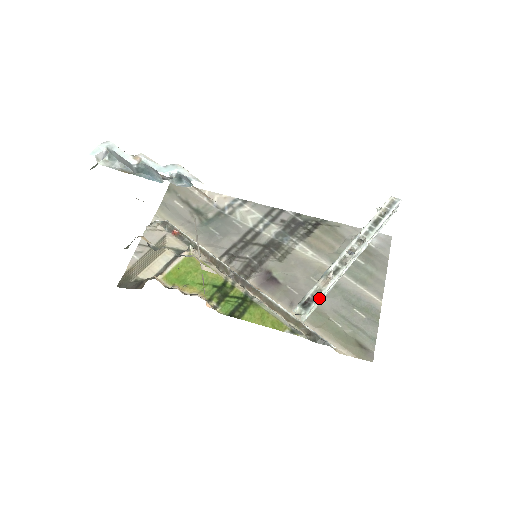
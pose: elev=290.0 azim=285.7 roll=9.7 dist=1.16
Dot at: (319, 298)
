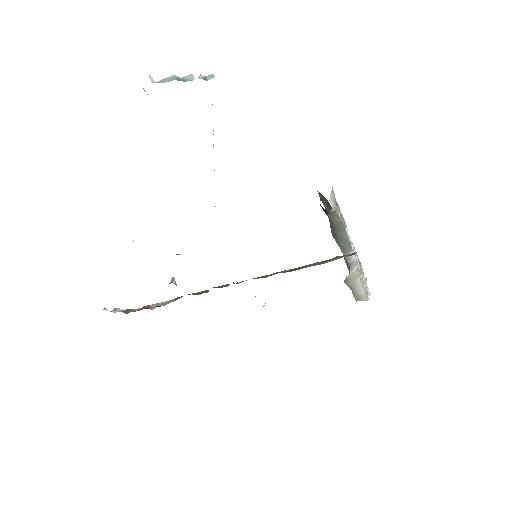
Dot at: (336, 203)
